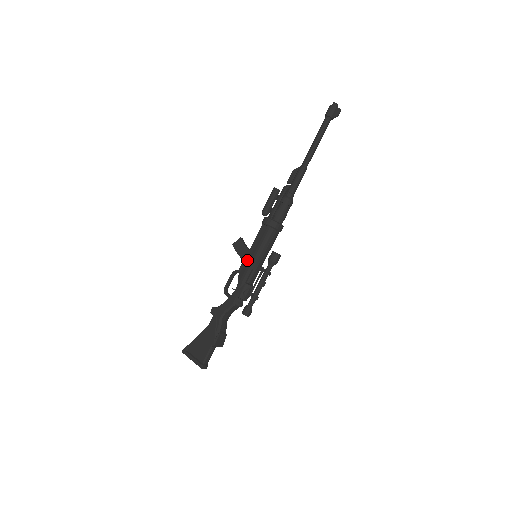
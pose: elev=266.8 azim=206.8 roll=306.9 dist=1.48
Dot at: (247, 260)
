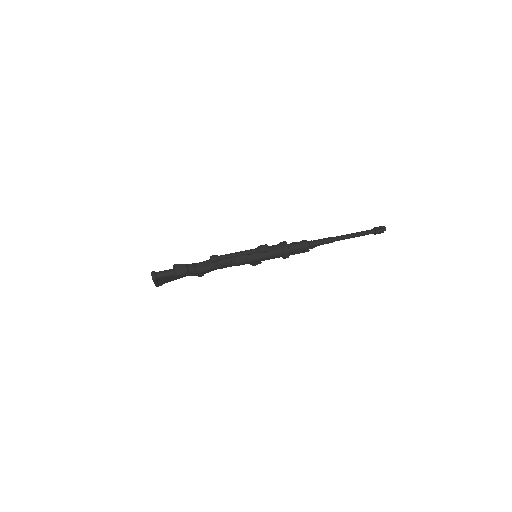
Dot at: occluded
